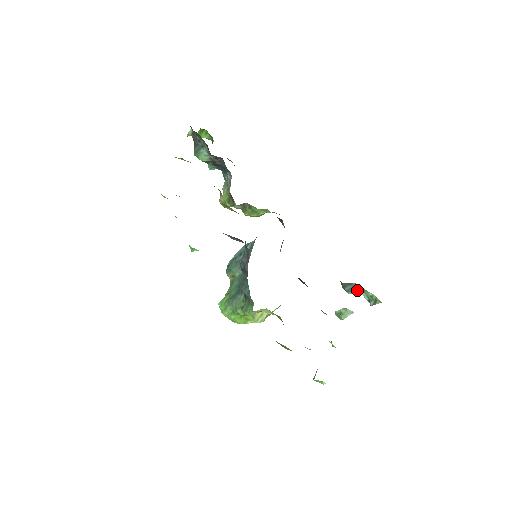
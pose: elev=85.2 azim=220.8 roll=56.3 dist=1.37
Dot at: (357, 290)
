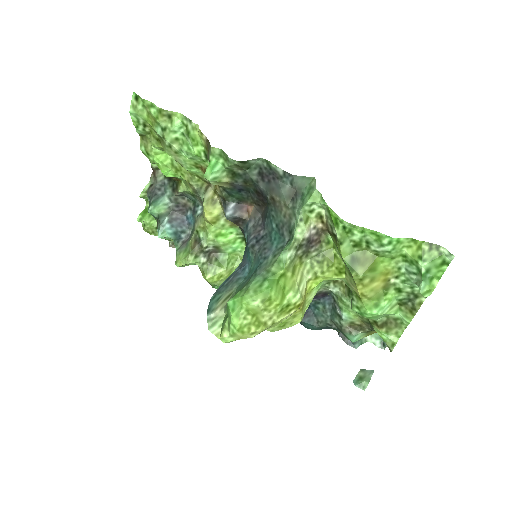
Dot at: occluded
